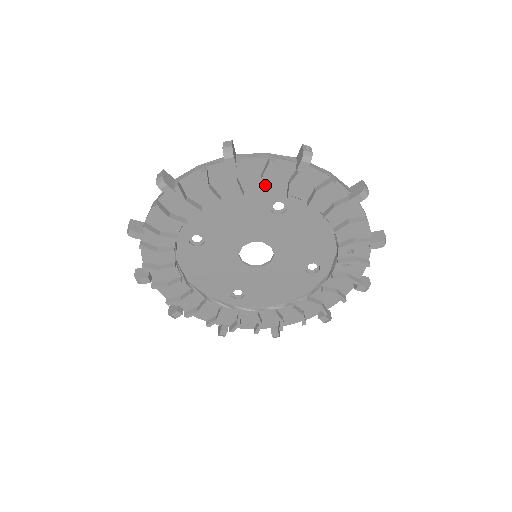
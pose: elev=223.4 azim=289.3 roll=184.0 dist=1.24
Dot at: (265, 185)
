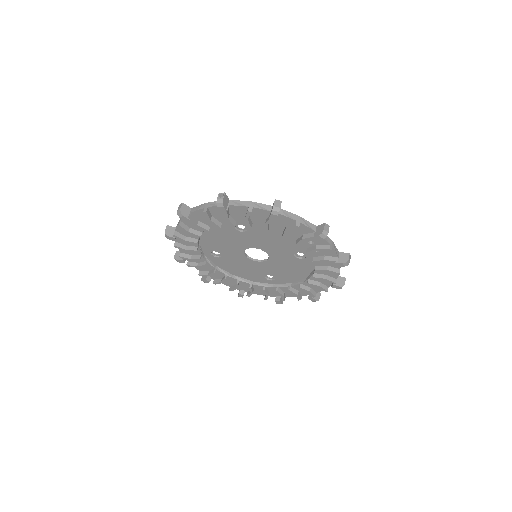
Dot at: (214, 223)
